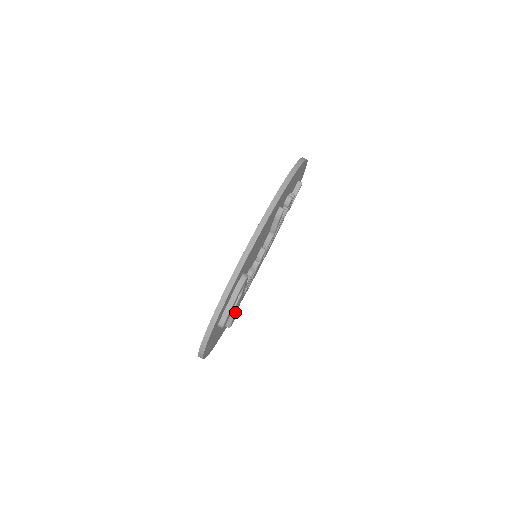
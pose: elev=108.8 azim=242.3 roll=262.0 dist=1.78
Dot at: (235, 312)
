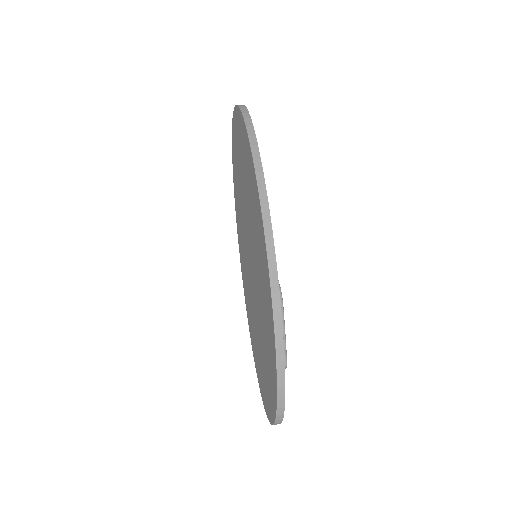
Dot at: occluded
